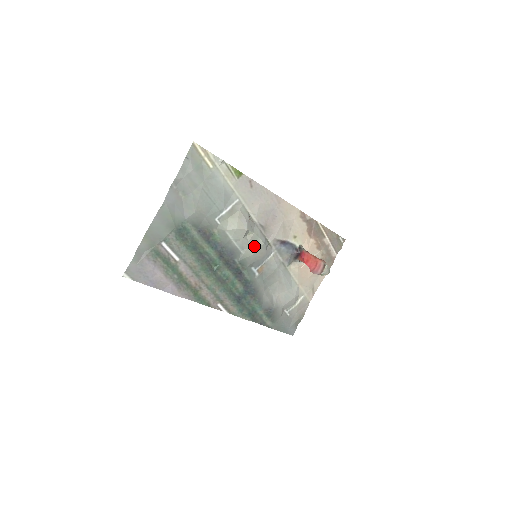
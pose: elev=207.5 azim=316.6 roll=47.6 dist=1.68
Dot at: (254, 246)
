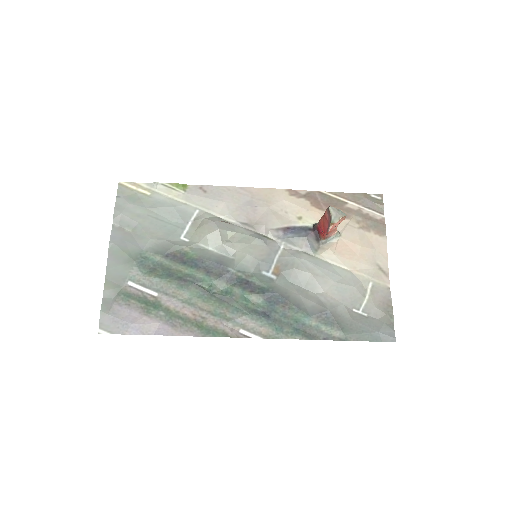
Dot at: (244, 245)
